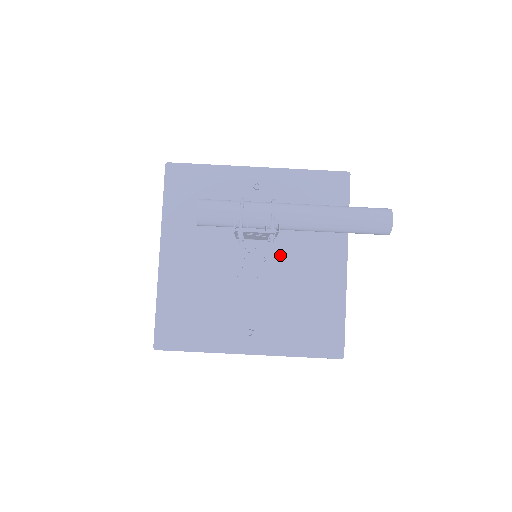
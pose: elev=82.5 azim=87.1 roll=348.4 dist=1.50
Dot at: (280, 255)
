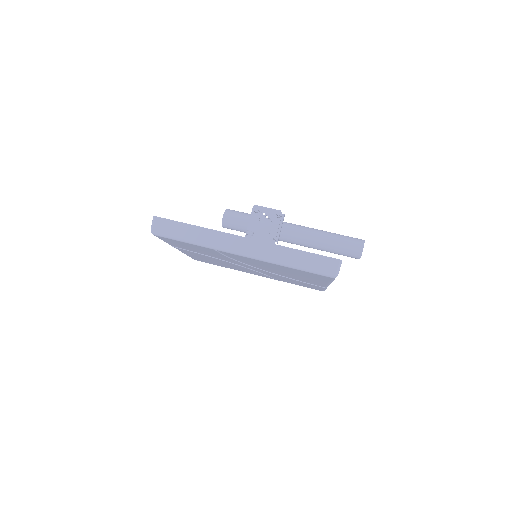
Dot at: occluded
